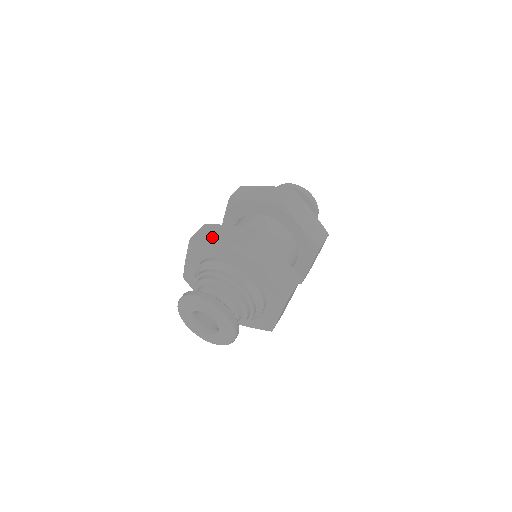
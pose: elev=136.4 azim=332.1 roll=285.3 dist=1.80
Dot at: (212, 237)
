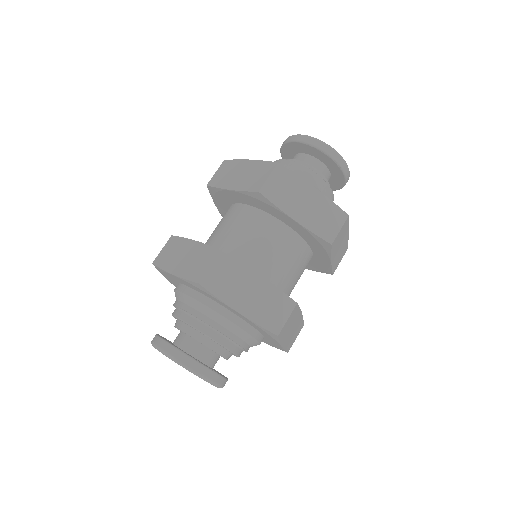
Dot at: (171, 262)
